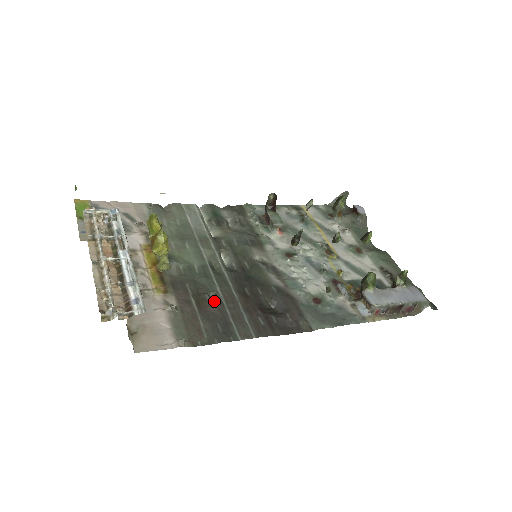
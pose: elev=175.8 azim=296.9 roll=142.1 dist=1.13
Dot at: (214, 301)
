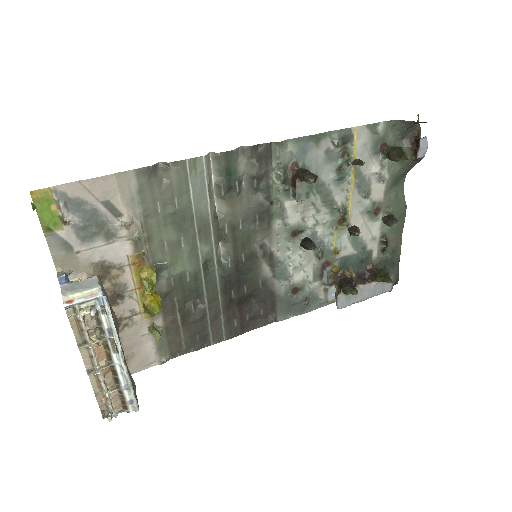
Dot at: (198, 314)
